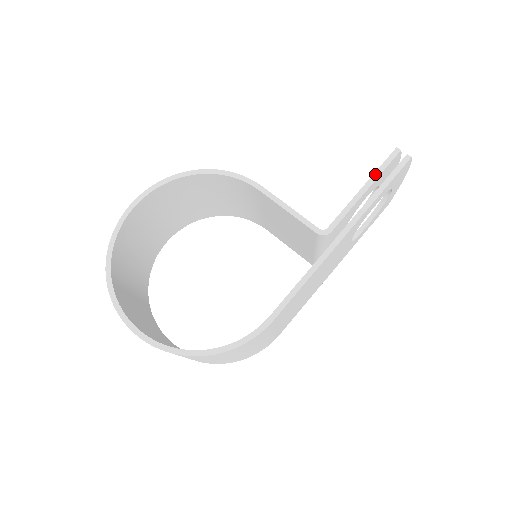
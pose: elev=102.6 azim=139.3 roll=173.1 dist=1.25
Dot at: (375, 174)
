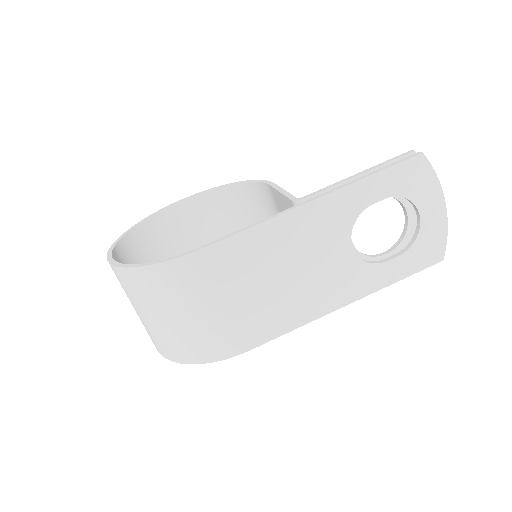
Dot at: (377, 165)
